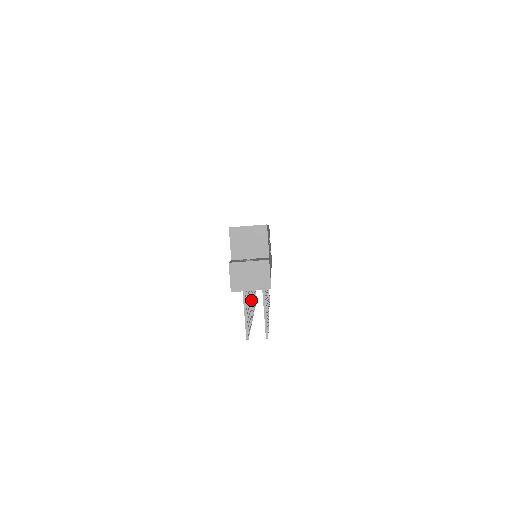
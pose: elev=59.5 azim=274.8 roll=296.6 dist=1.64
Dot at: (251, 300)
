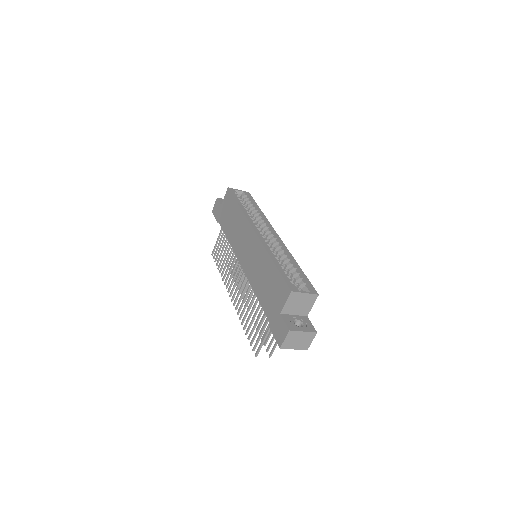
Dot at: occluded
